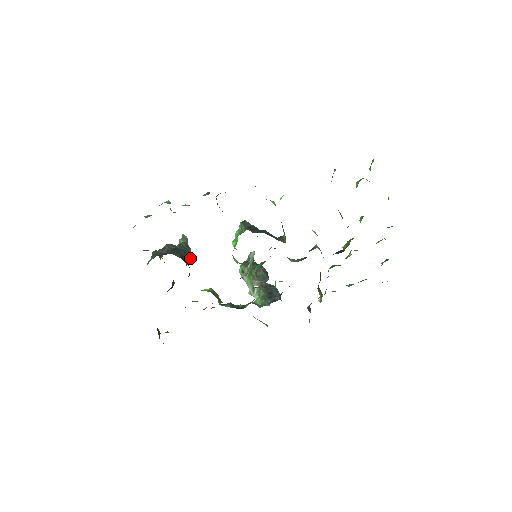
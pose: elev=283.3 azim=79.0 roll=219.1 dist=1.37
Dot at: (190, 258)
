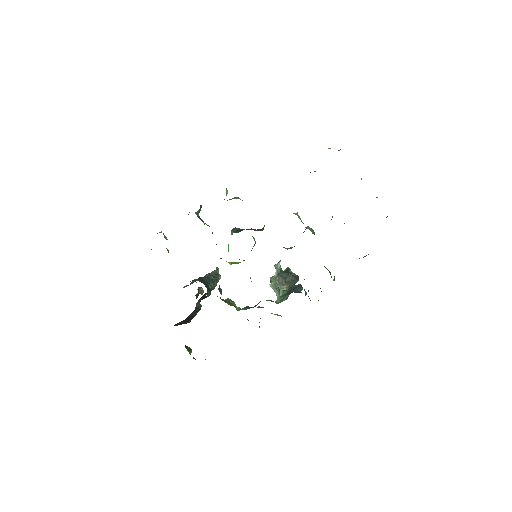
Dot at: (214, 281)
